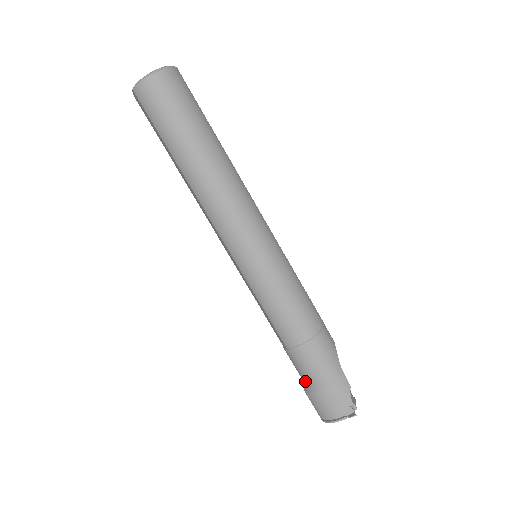
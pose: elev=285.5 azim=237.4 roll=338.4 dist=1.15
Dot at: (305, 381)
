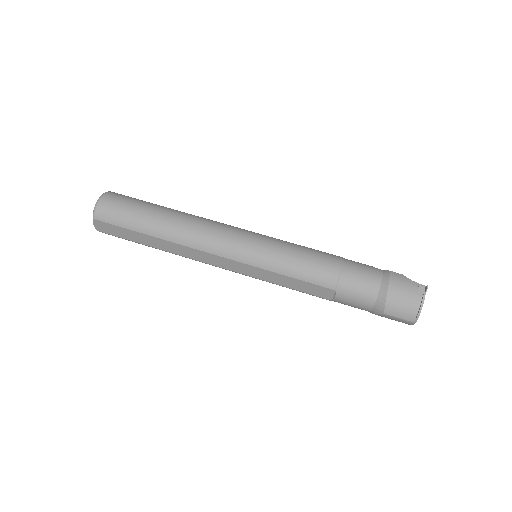
Dot at: (372, 304)
